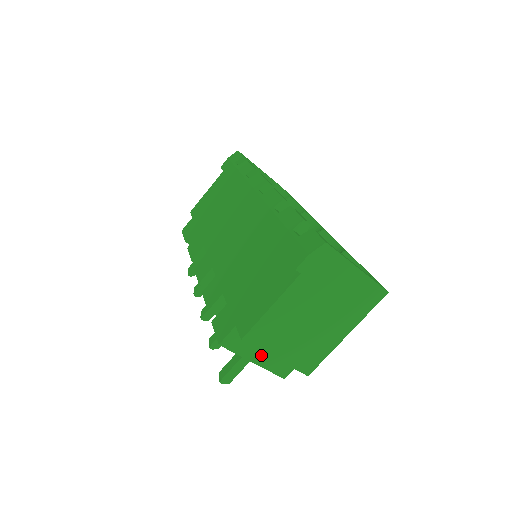
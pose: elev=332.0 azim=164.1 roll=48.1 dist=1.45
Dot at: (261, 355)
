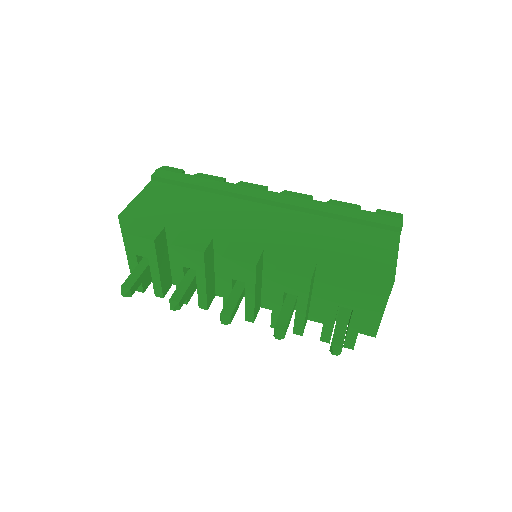
Dot at: occluded
